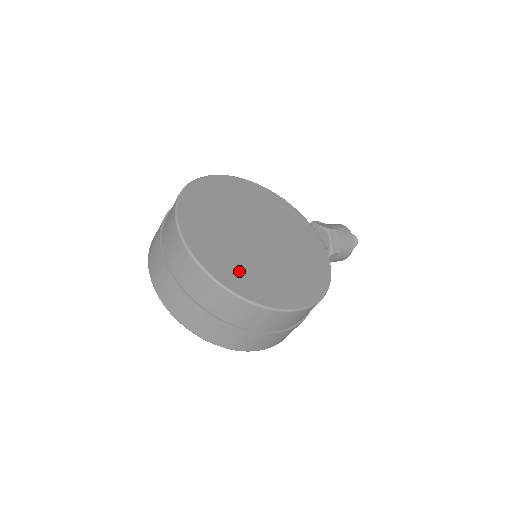
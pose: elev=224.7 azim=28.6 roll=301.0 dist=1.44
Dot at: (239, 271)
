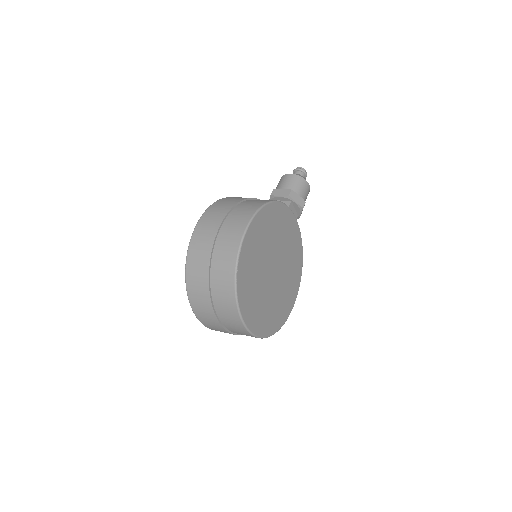
Dot at: (271, 316)
